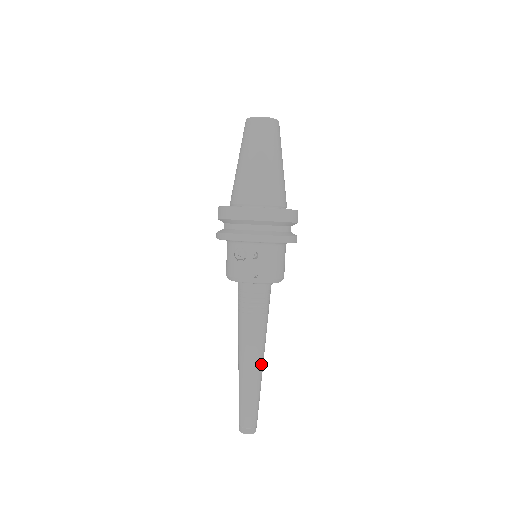
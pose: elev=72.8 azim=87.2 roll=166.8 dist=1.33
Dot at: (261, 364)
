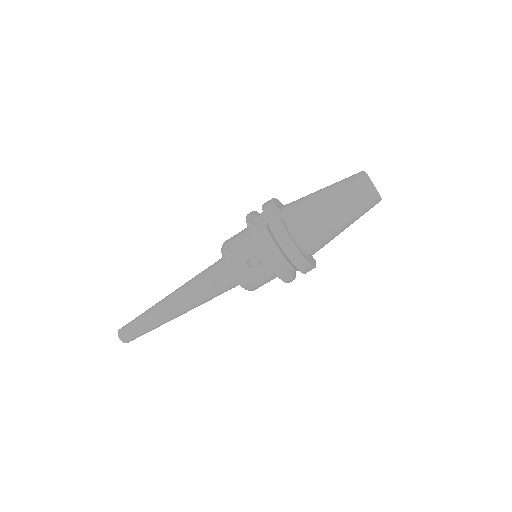
Dot at: (180, 315)
